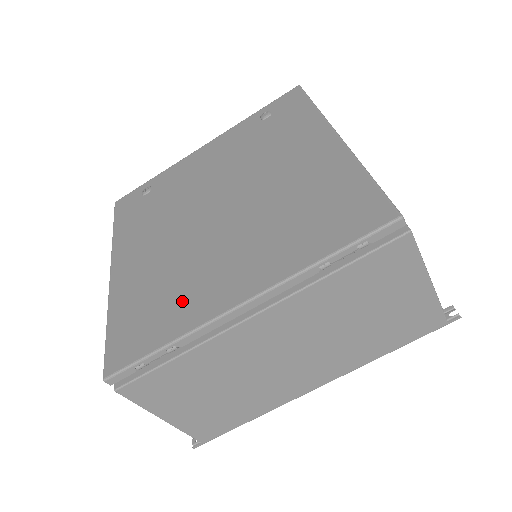
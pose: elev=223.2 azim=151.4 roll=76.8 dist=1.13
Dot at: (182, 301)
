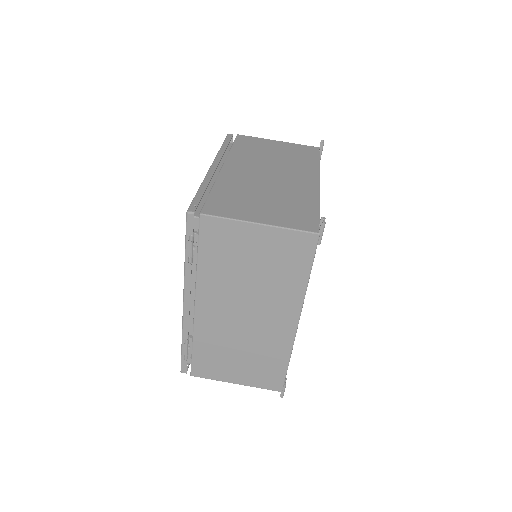
Dot at: occluded
